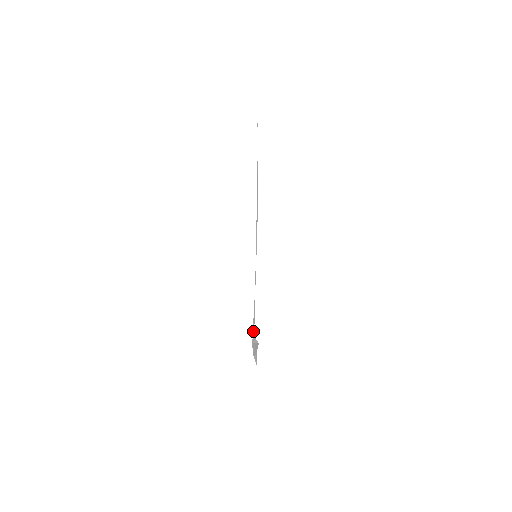
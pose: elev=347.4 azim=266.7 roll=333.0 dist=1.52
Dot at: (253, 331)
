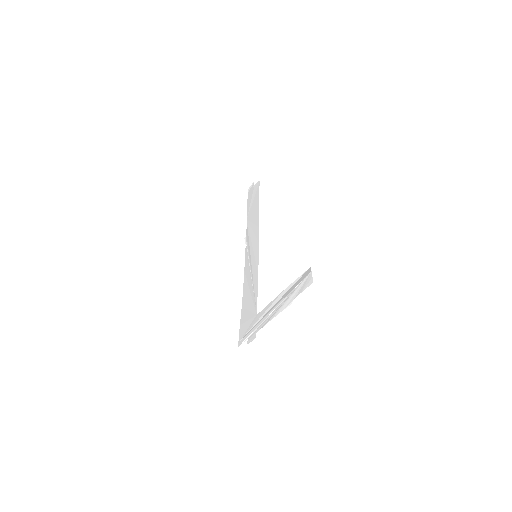
Dot at: (247, 322)
